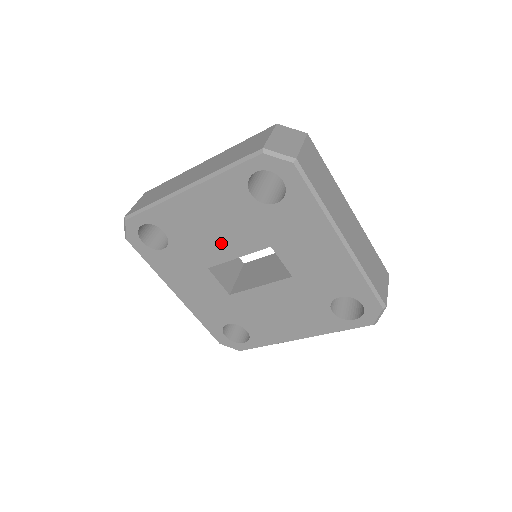
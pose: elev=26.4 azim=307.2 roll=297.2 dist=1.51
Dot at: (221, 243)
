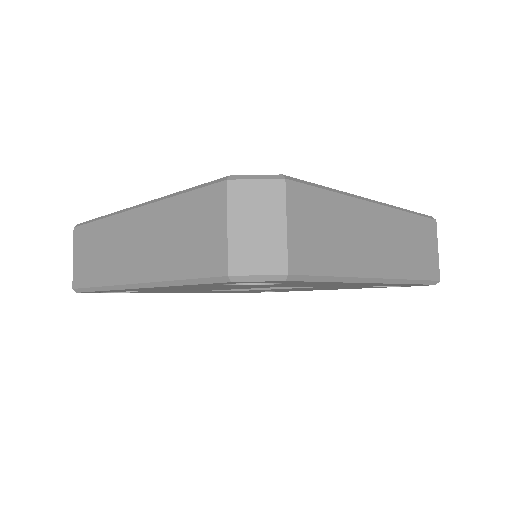
Dot at: (210, 289)
